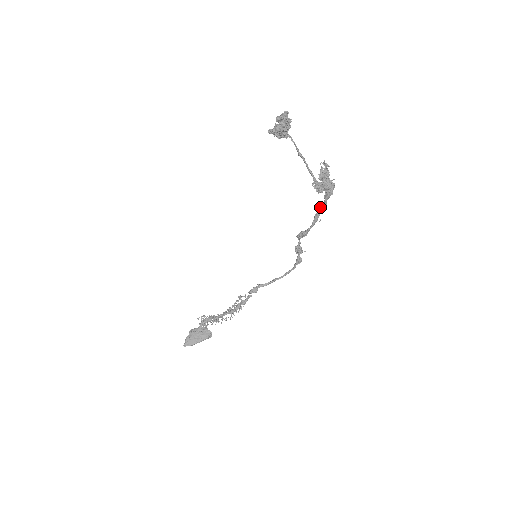
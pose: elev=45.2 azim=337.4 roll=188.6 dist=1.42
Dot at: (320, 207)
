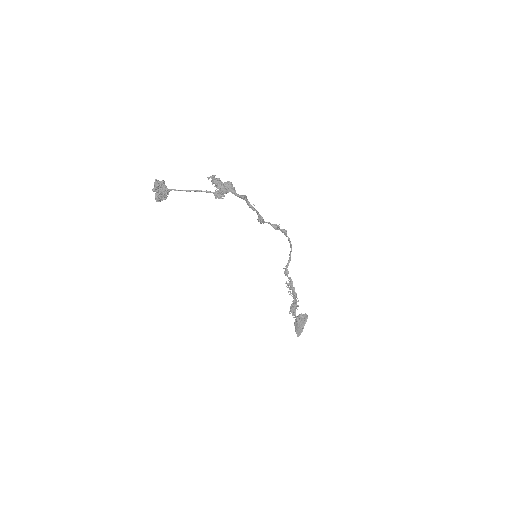
Dot at: occluded
